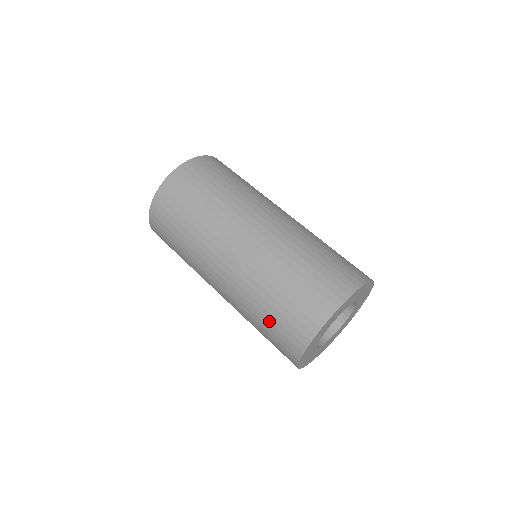
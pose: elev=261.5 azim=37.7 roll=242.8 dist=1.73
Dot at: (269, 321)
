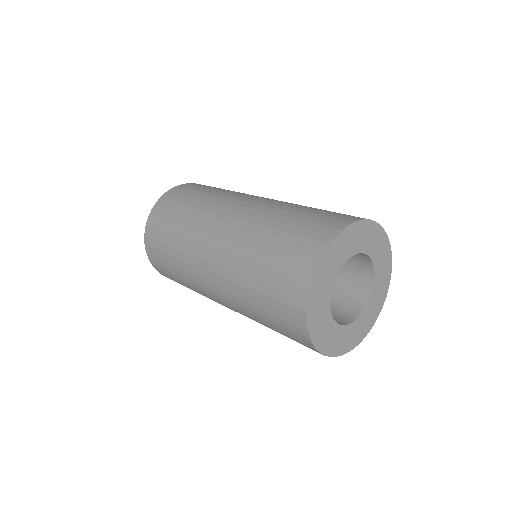
Dot at: (264, 294)
